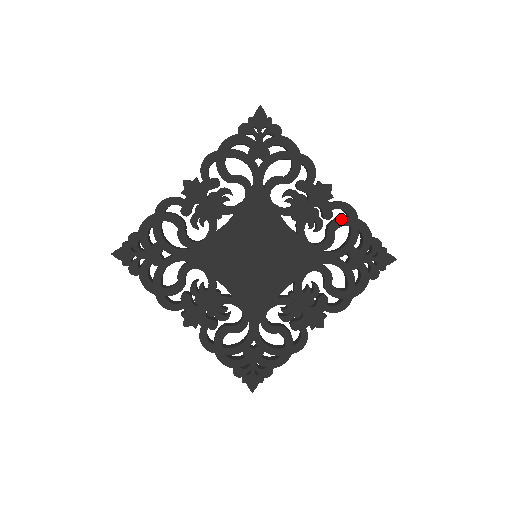
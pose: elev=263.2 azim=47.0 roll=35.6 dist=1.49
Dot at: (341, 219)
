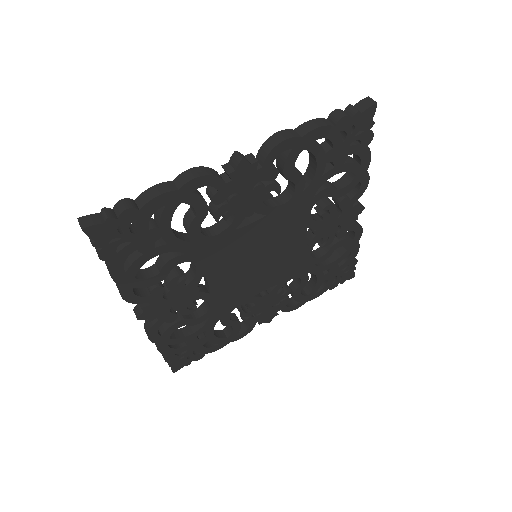
Dot at: (288, 160)
